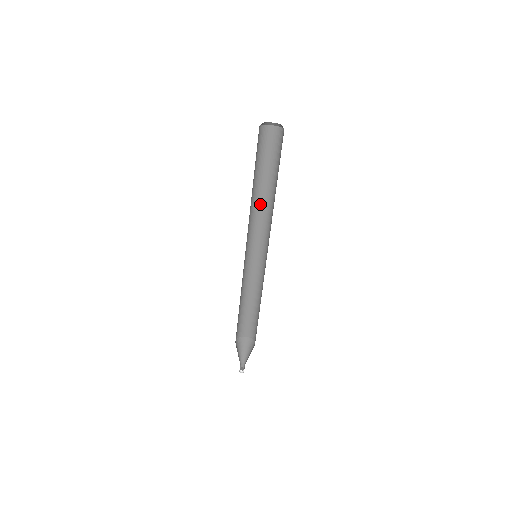
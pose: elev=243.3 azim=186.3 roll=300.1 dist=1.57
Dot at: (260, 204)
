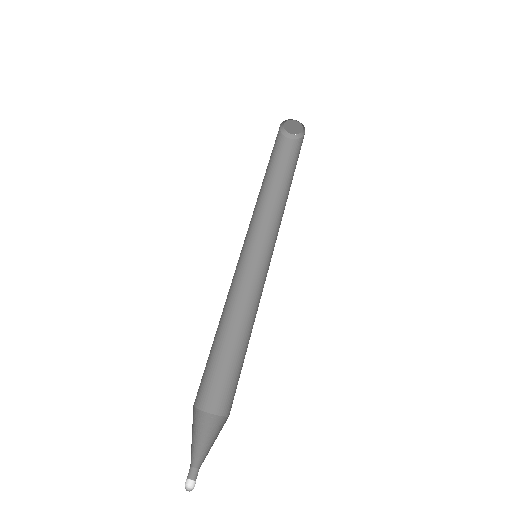
Dot at: (283, 207)
